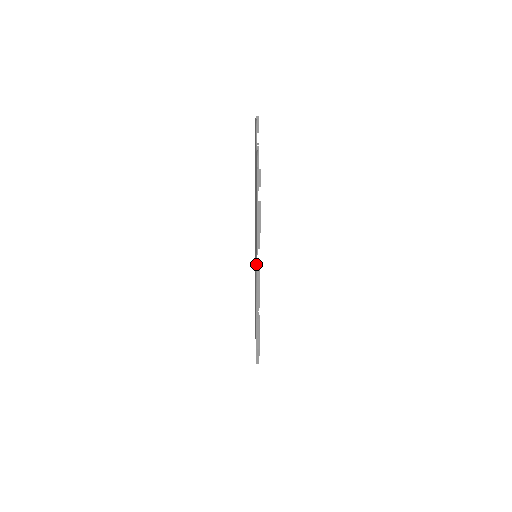
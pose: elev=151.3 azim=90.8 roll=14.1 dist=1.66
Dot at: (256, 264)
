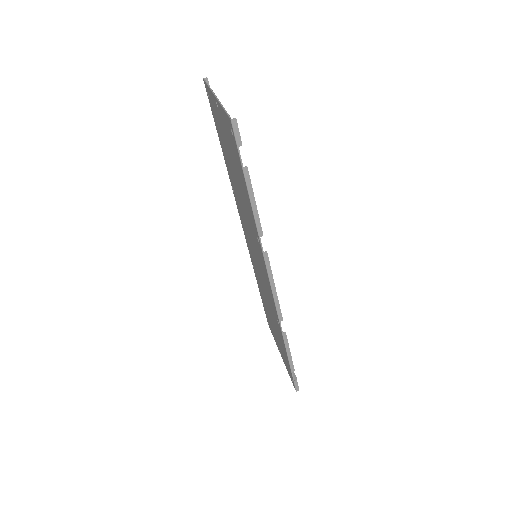
Dot at: (263, 258)
